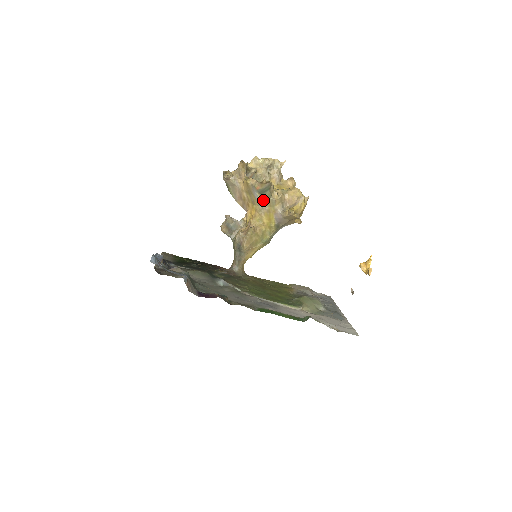
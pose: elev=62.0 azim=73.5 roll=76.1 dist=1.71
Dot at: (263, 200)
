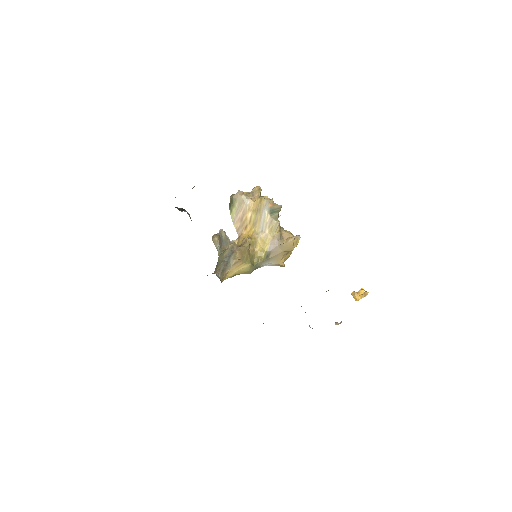
Dot at: (268, 221)
